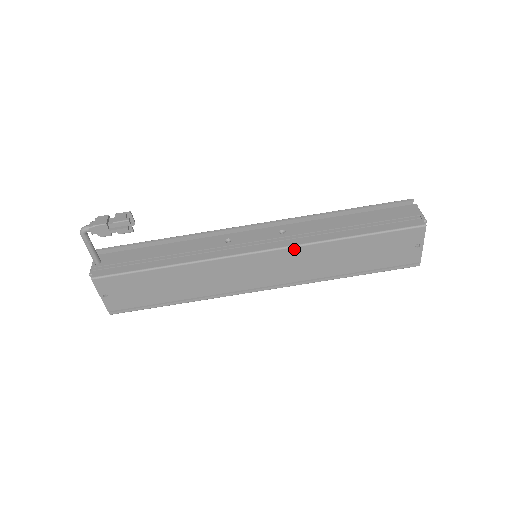
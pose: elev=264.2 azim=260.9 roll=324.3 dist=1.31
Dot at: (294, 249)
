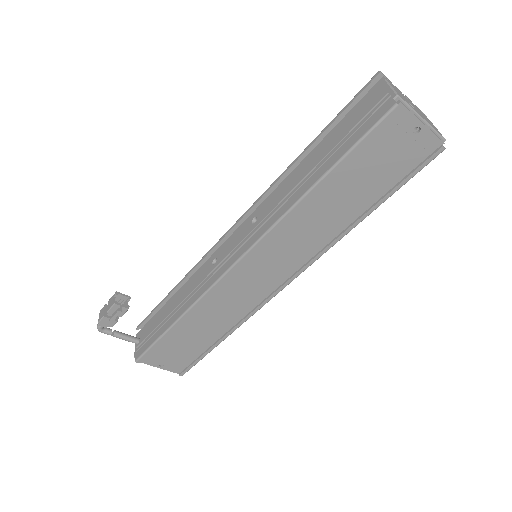
Dot at: (268, 236)
